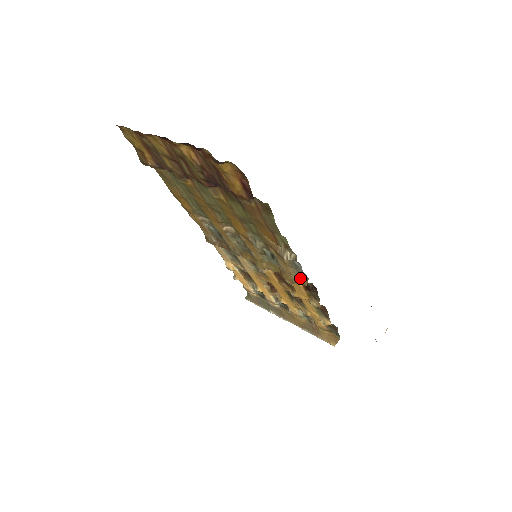
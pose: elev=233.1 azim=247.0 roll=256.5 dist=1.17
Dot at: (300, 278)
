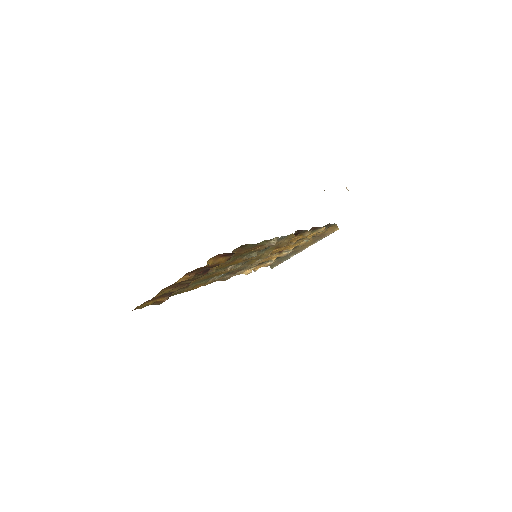
Dot at: (288, 238)
